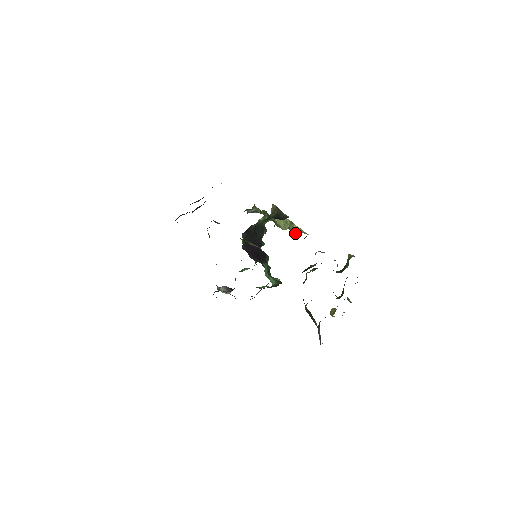
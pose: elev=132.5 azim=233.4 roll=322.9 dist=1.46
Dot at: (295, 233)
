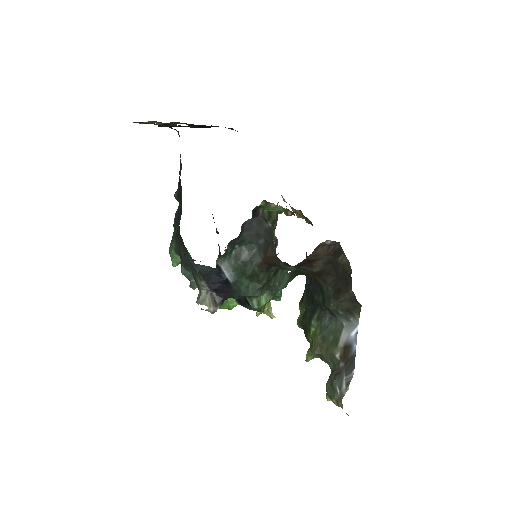
Dot at: occluded
